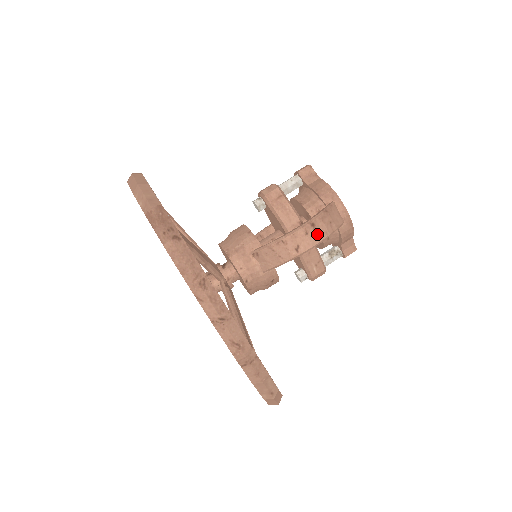
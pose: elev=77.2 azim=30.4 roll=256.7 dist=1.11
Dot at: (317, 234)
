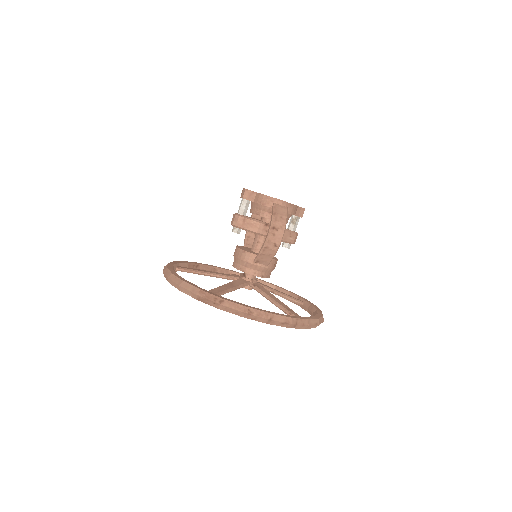
Dot at: (279, 230)
